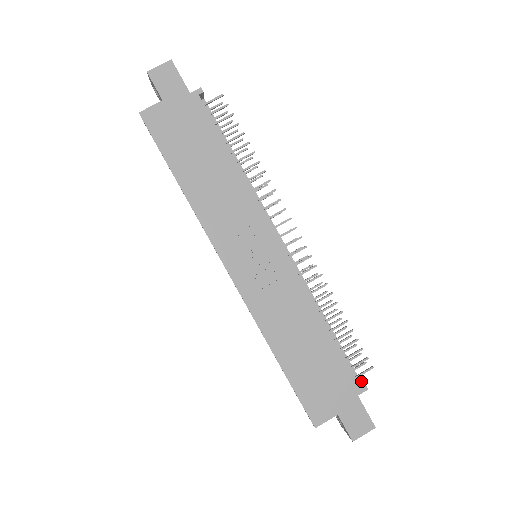
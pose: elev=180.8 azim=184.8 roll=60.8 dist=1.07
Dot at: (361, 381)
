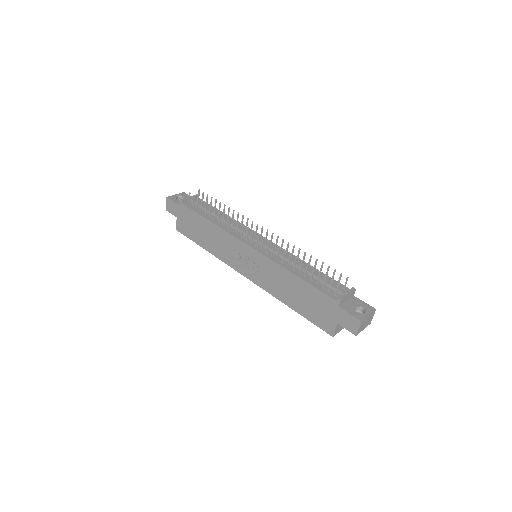
Dot at: (342, 294)
